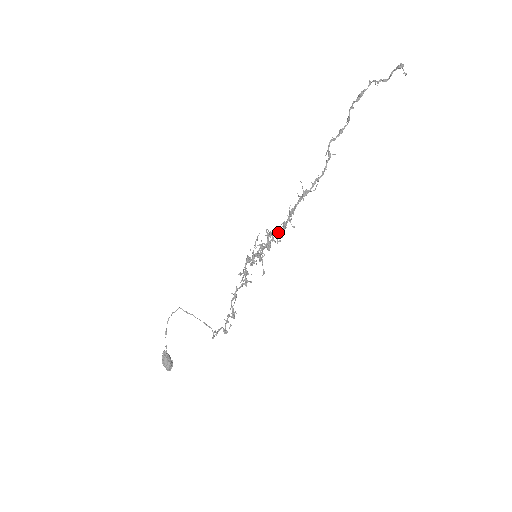
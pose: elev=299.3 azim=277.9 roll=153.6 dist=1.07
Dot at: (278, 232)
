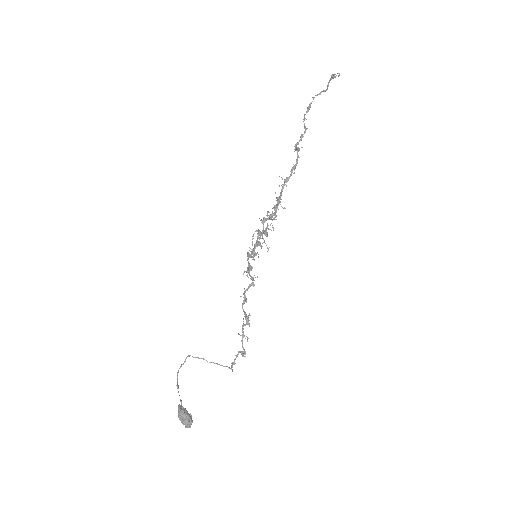
Dot at: occluded
